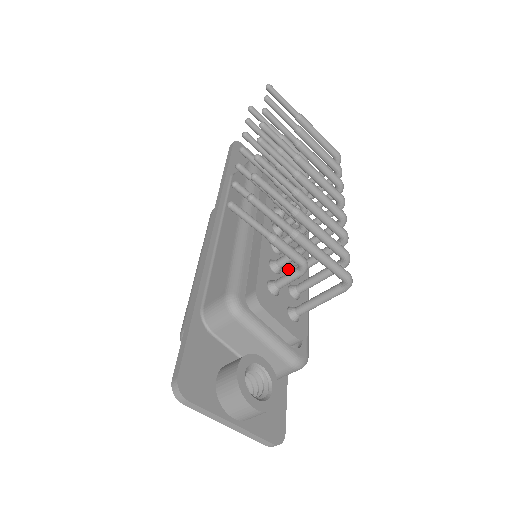
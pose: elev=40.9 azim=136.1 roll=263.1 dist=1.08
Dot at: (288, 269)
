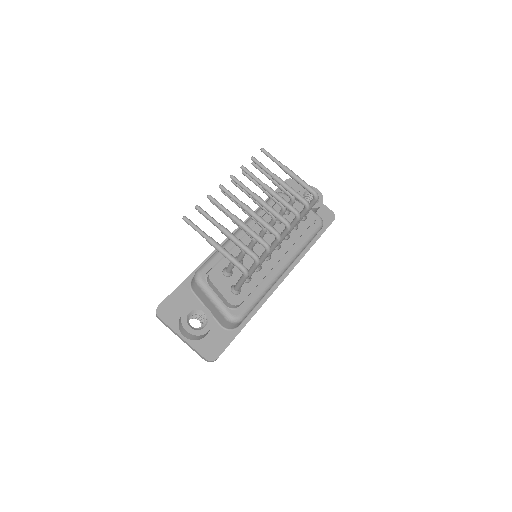
Dot at: (251, 264)
